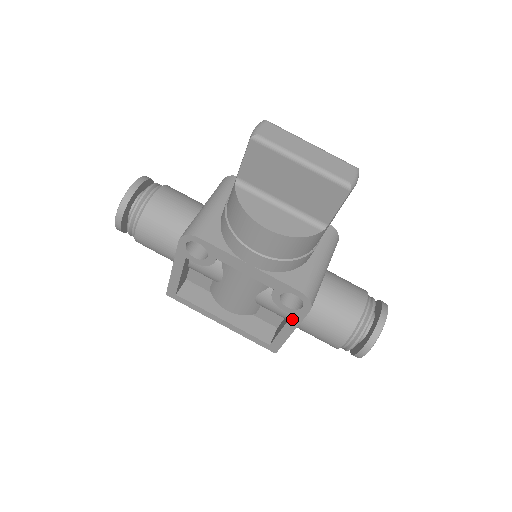
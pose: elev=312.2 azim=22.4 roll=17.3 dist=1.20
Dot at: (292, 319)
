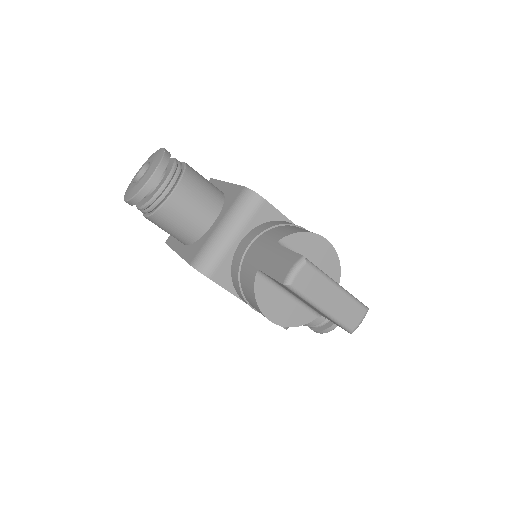
Dot at: occluded
